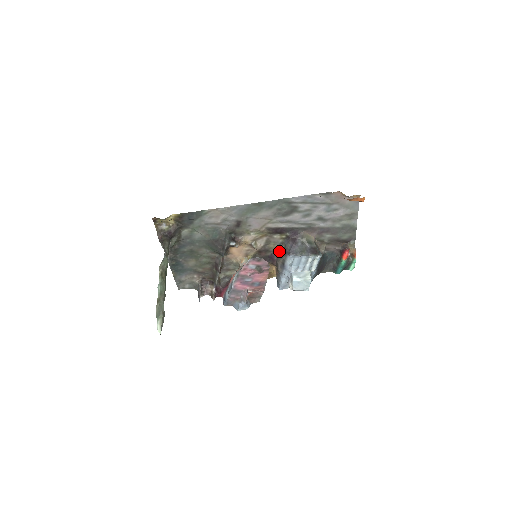
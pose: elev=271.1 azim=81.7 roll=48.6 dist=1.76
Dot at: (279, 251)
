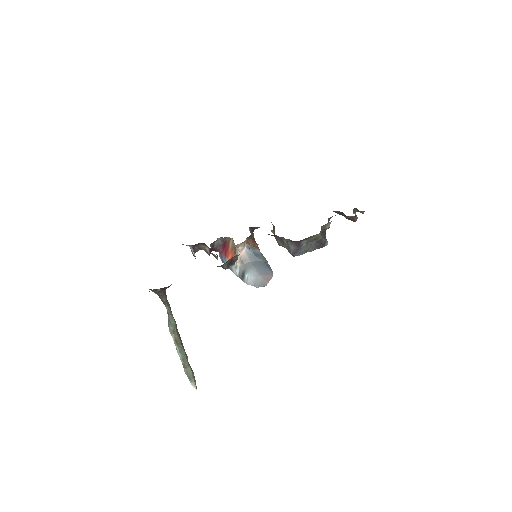
Dot at: (279, 237)
